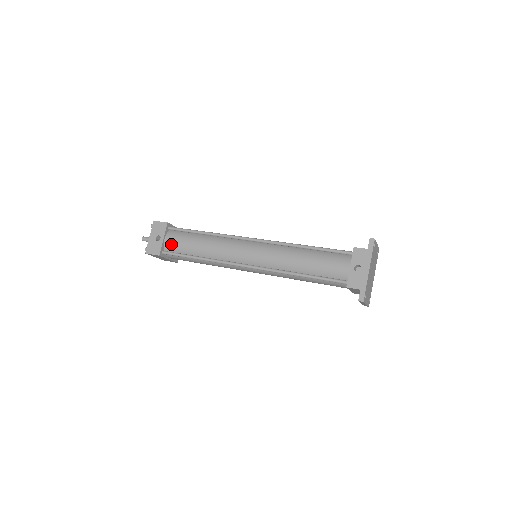
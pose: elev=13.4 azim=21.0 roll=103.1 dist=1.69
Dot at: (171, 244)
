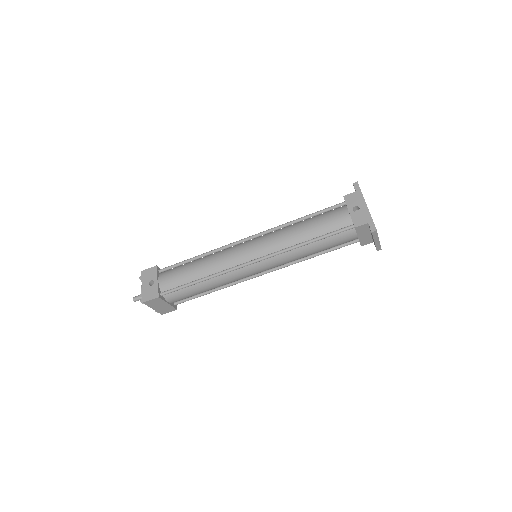
Dot at: (167, 282)
